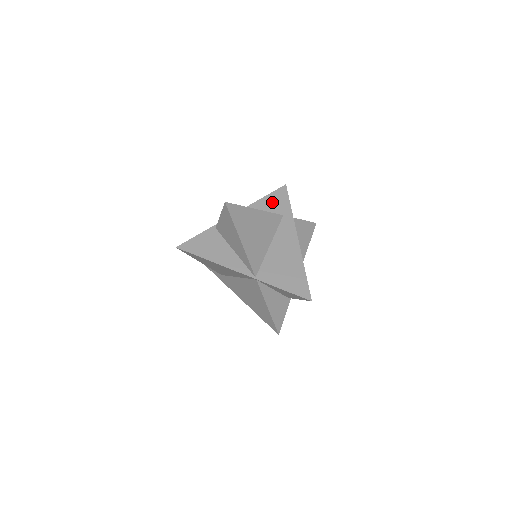
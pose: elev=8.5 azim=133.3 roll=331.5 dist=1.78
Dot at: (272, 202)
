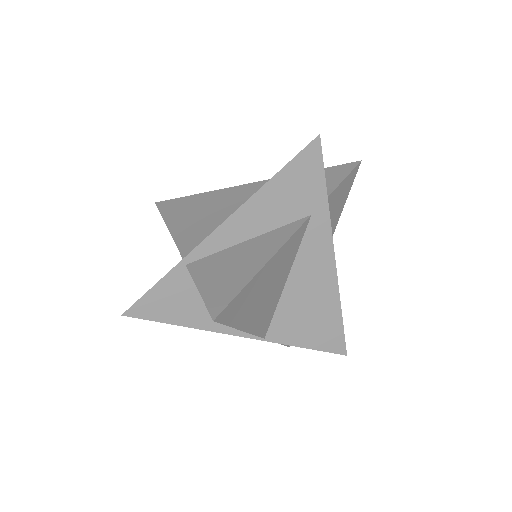
Dot at: (290, 187)
